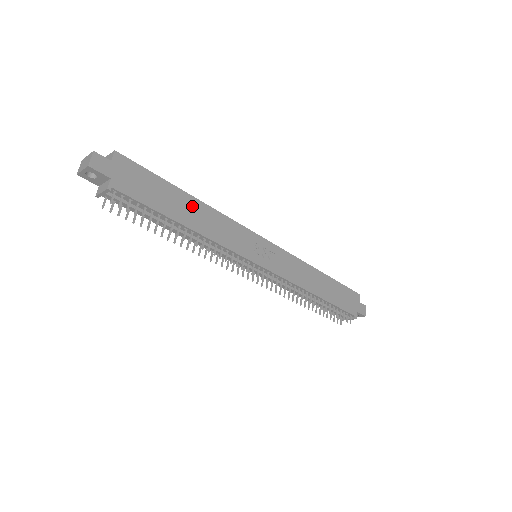
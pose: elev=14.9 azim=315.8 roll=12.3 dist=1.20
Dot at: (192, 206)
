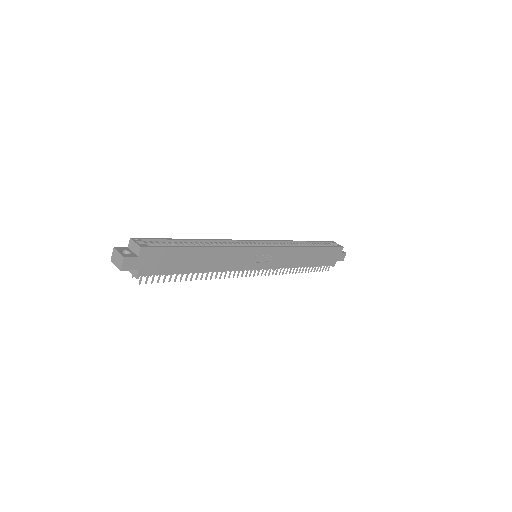
Dot at: (204, 255)
